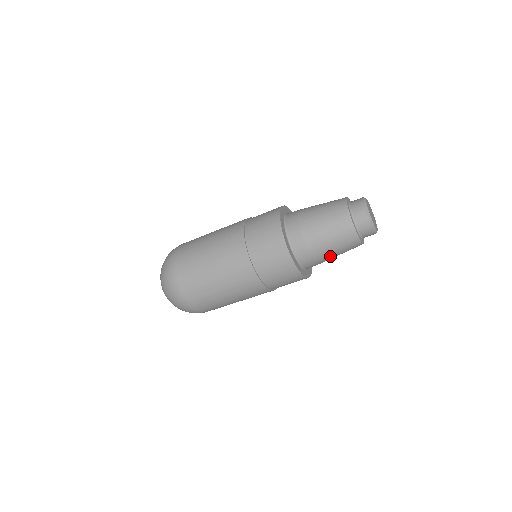
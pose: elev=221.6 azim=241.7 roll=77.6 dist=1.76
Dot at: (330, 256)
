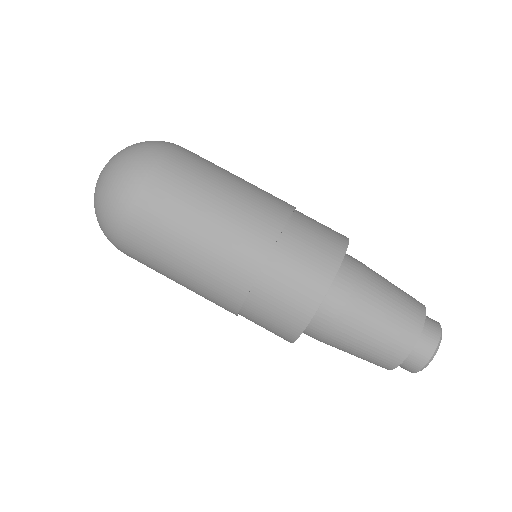
Dot at: (345, 348)
